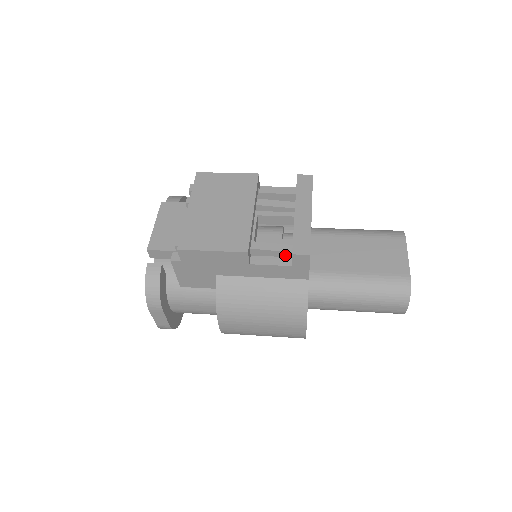
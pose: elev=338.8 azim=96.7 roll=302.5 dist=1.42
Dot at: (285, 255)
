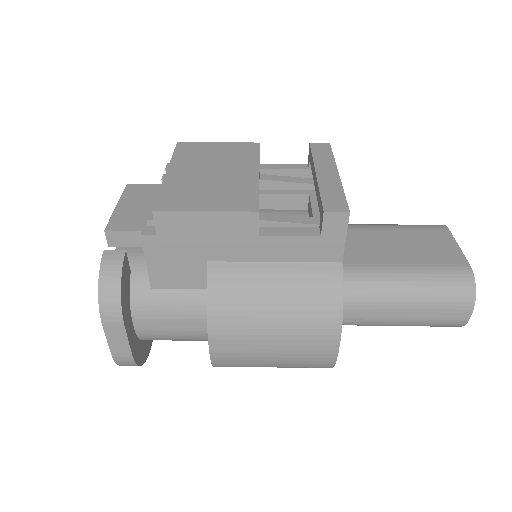
Dot at: occluded
